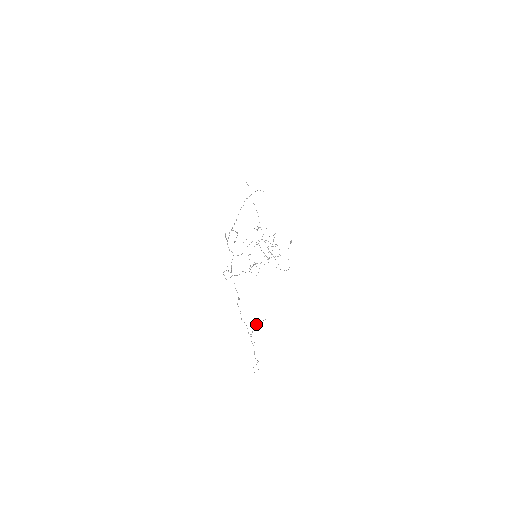
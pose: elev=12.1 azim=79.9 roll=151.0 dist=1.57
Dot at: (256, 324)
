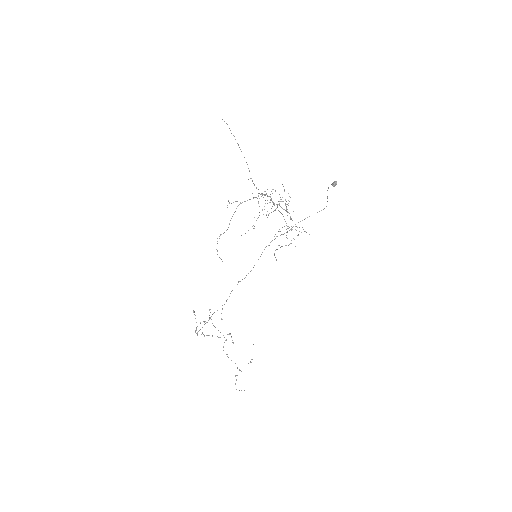
Dot at: occluded
